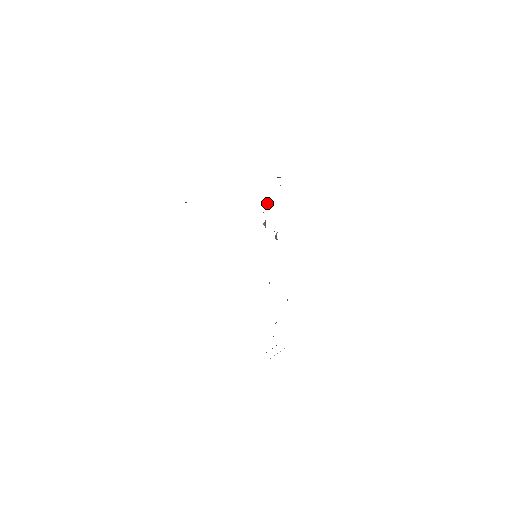
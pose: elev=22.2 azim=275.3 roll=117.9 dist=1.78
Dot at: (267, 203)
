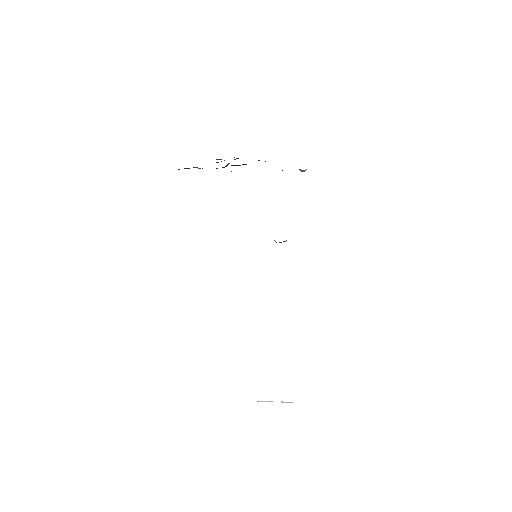
Dot at: occluded
